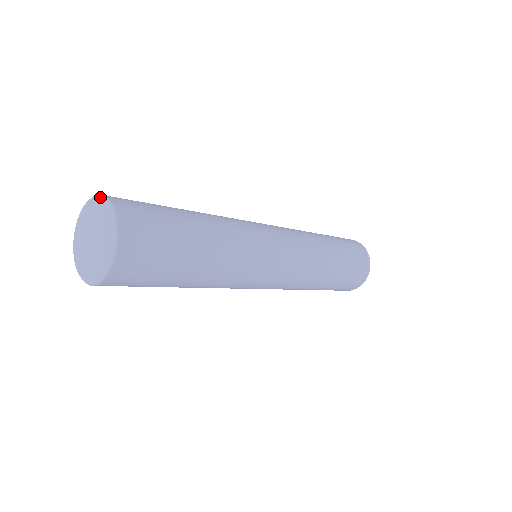
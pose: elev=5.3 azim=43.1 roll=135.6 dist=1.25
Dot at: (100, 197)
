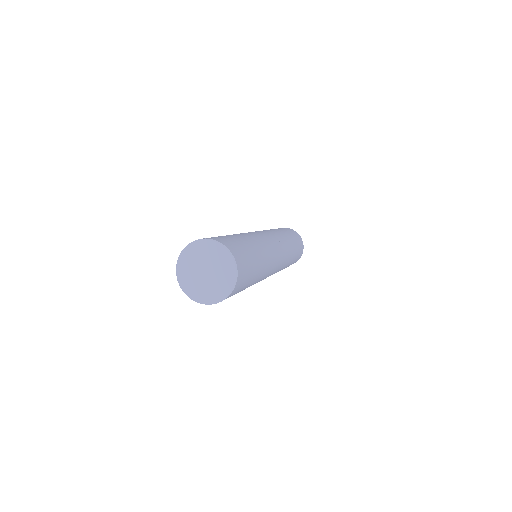
Dot at: (192, 243)
